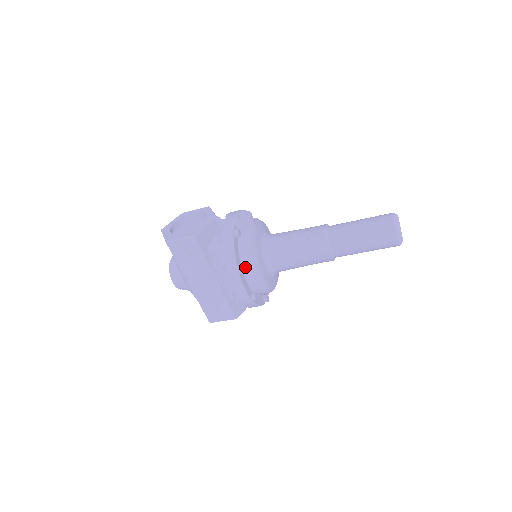
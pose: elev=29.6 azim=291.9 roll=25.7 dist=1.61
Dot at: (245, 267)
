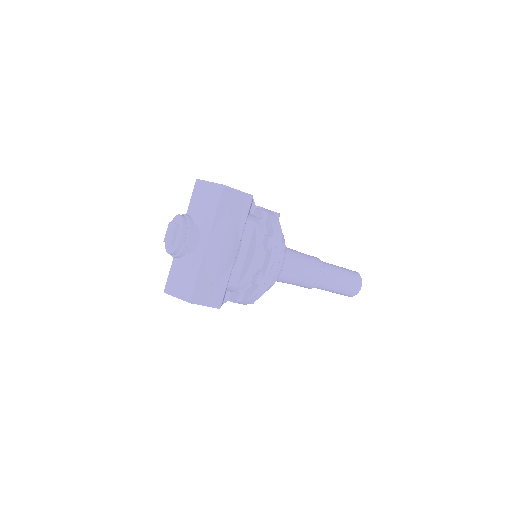
Dot at: occluded
